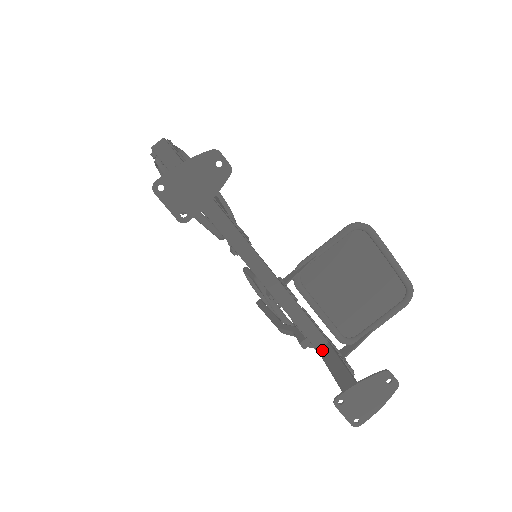
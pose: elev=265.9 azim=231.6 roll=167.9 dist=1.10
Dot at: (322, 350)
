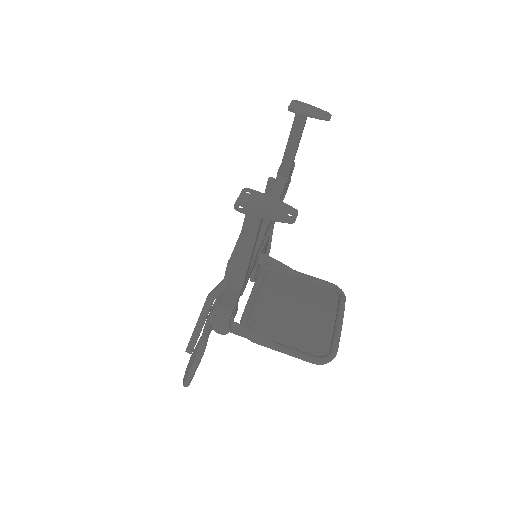
Dot at: occluded
